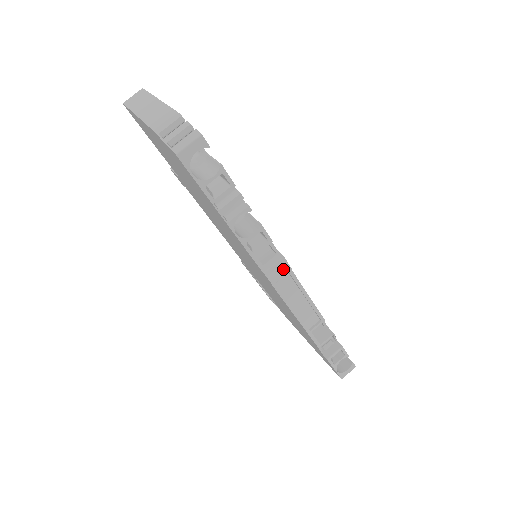
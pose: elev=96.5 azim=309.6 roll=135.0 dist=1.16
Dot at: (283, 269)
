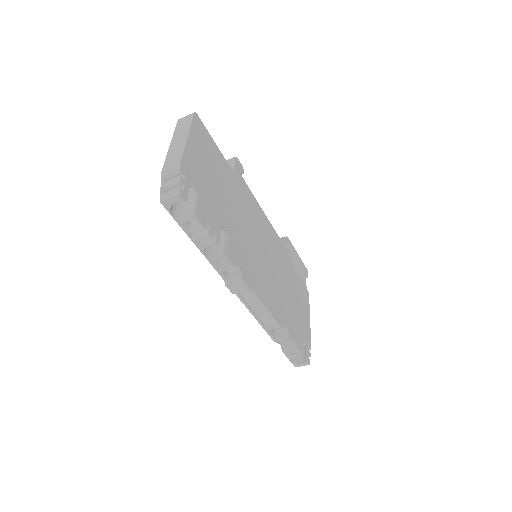
Dot at: (242, 287)
